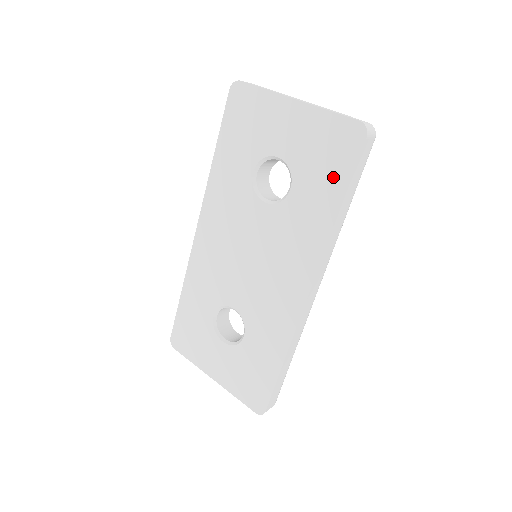
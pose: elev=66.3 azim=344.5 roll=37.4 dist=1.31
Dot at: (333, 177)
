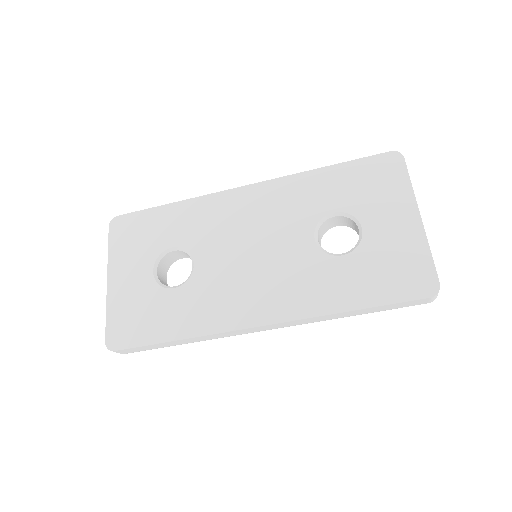
Dot at: (379, 288)
